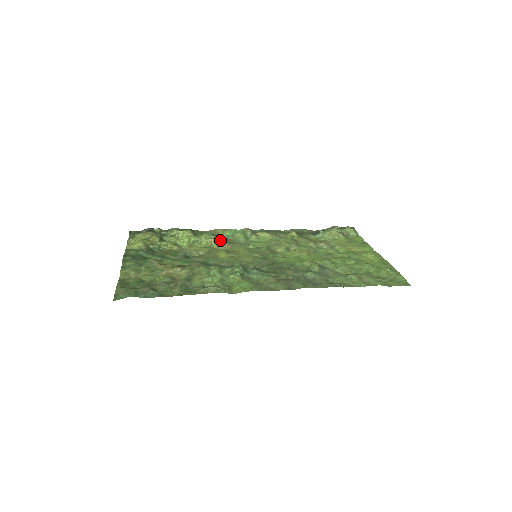
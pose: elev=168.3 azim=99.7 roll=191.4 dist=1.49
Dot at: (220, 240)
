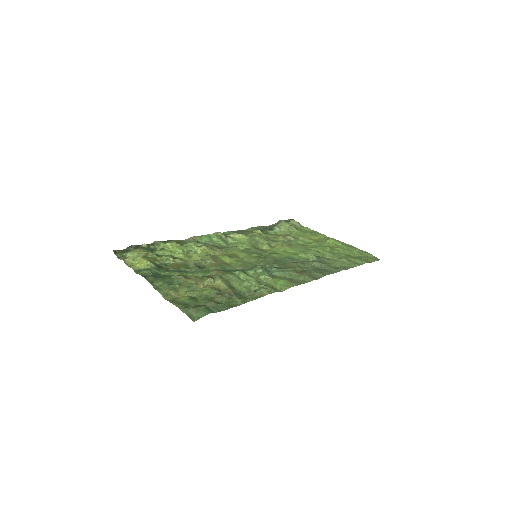
Dot at: (210, 246)
